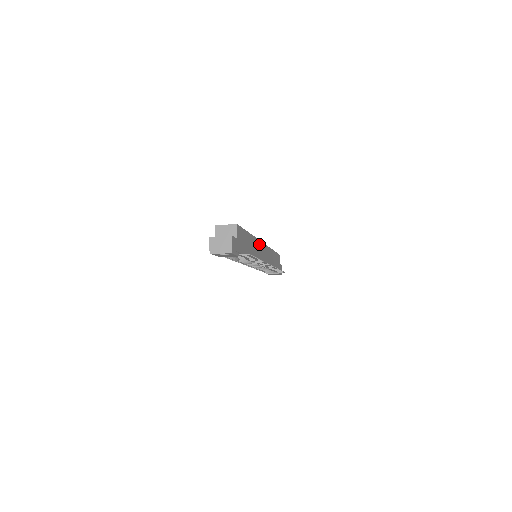
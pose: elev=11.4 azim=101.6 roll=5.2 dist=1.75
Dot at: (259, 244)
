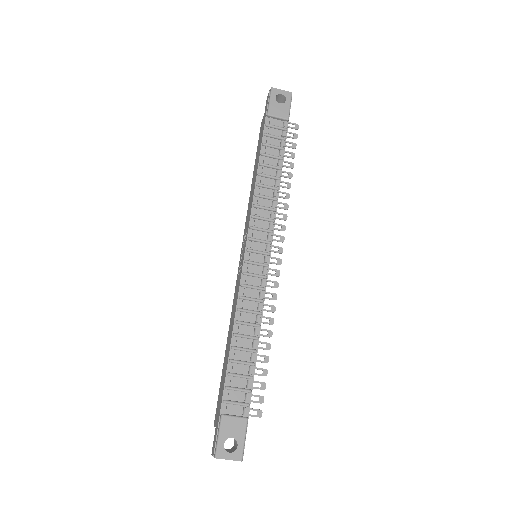
Dot at: occluded
